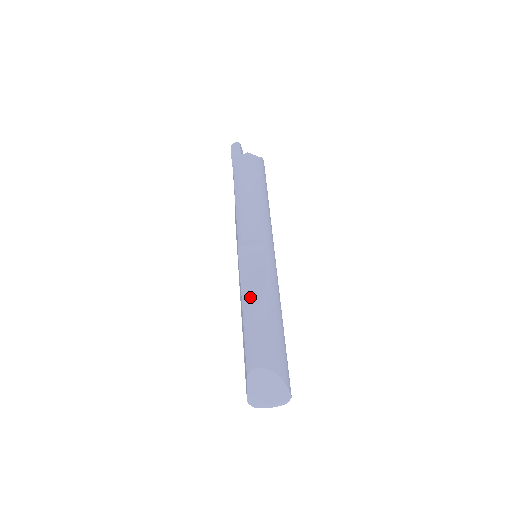
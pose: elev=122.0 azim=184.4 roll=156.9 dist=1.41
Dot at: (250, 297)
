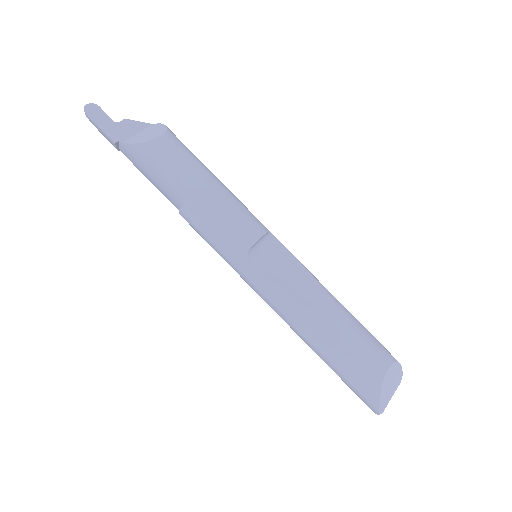
Dot at: (317, 302)
